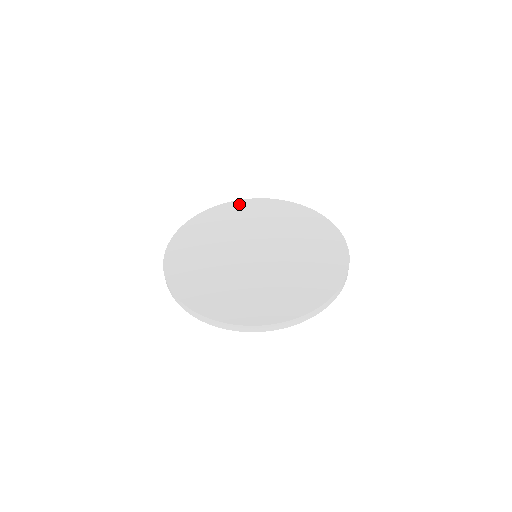
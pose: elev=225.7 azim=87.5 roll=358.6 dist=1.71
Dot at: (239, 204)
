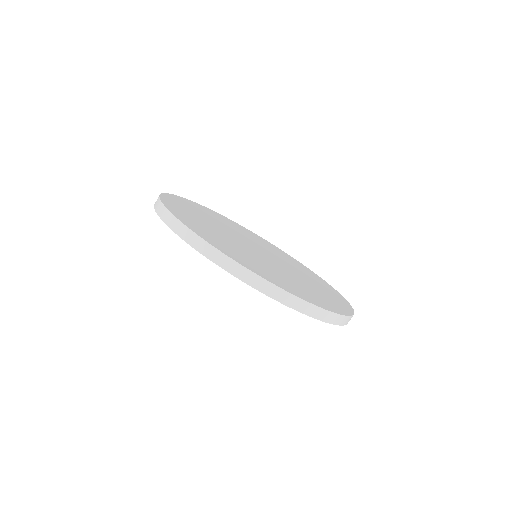
Dot at: (202, 206)
